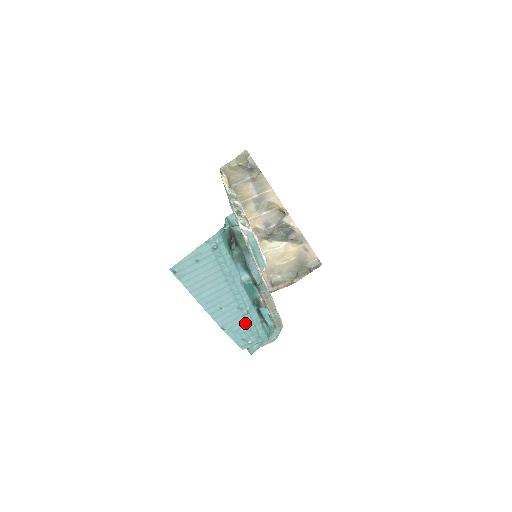
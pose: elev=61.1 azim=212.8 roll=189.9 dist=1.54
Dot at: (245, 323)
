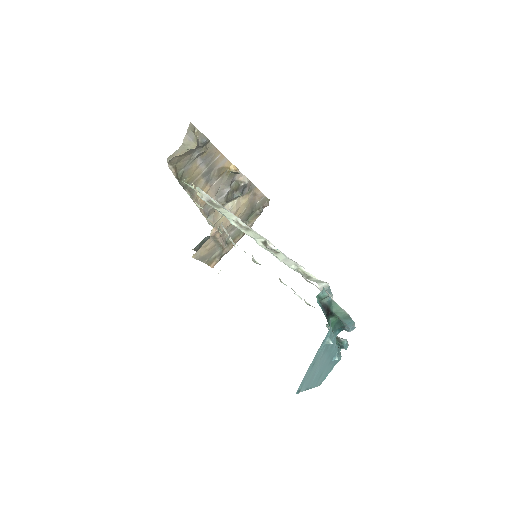
Dot at: (332, 364)
